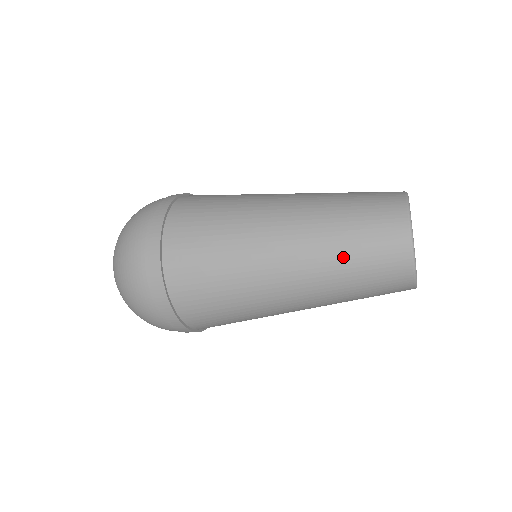
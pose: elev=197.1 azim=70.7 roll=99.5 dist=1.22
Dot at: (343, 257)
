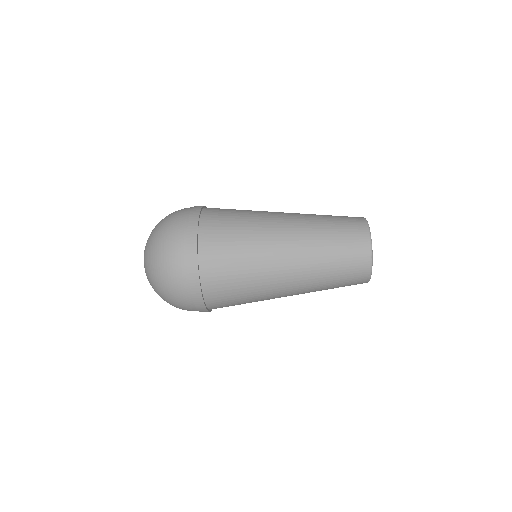
Dot at: (328, 261)
